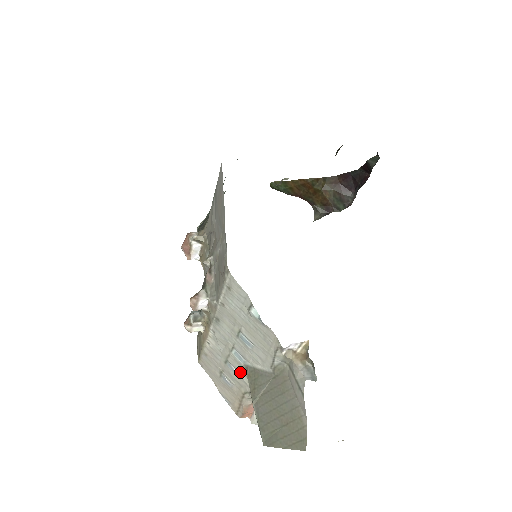
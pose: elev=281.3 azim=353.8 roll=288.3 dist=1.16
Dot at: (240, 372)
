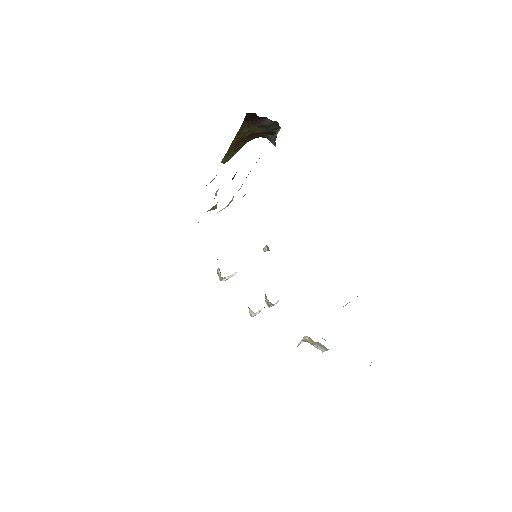
Dot at: occluded
